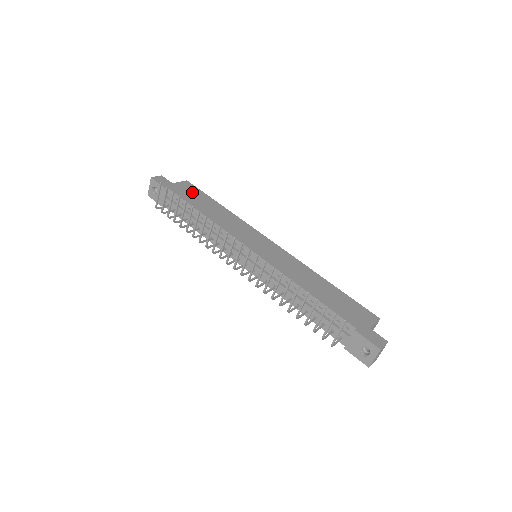
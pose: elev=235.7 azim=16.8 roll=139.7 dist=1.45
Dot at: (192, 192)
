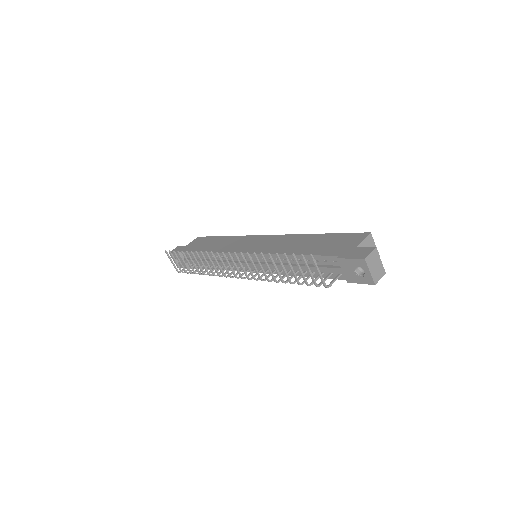
Dot at: (200, 242)
